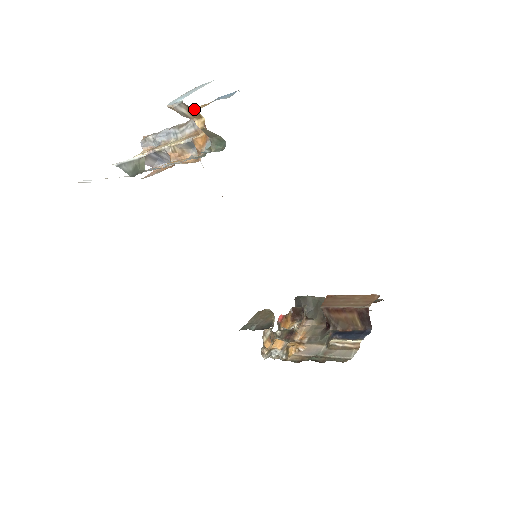
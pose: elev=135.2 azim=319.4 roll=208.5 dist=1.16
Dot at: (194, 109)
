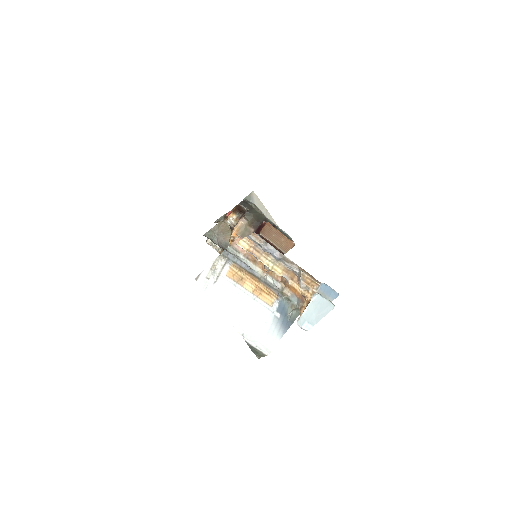
Dot at: occluded
